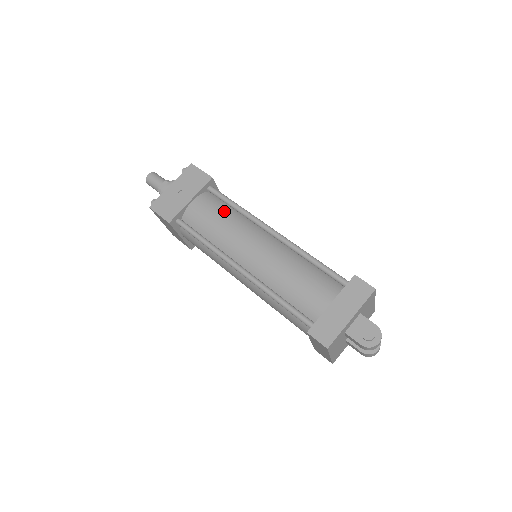
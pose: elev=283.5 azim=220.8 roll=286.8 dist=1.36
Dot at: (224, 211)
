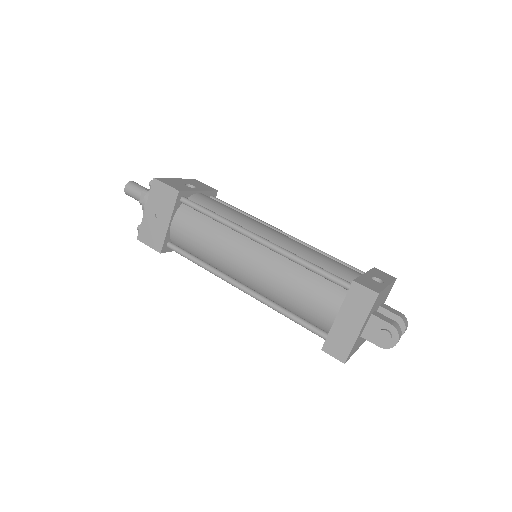
Dot at: (205, 226)
